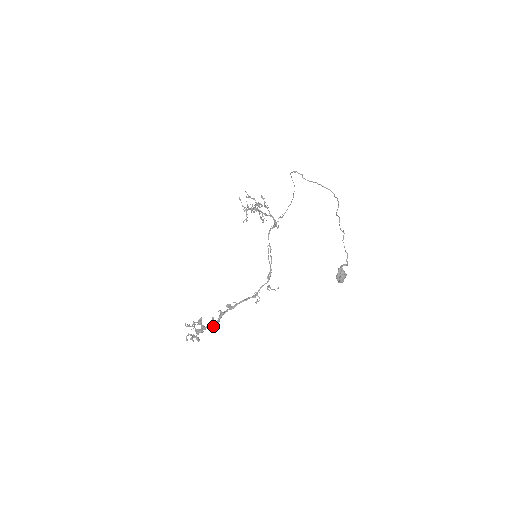
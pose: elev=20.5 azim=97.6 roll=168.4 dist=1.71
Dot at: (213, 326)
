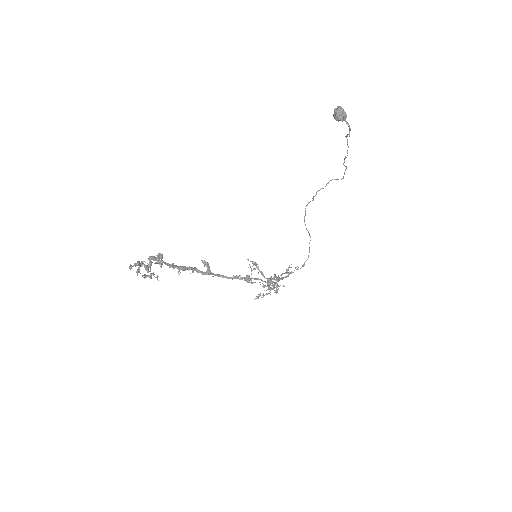
Dot at: (175, 267)
